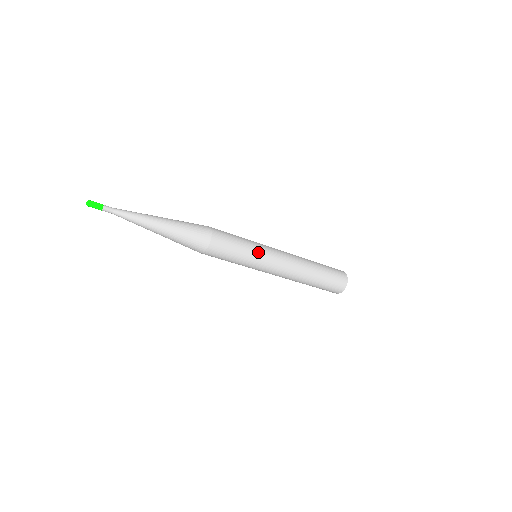
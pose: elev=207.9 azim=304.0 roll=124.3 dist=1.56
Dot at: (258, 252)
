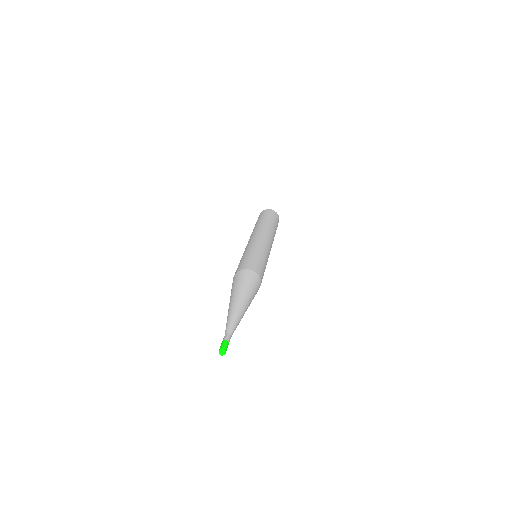
Dot at: (267, 257)
